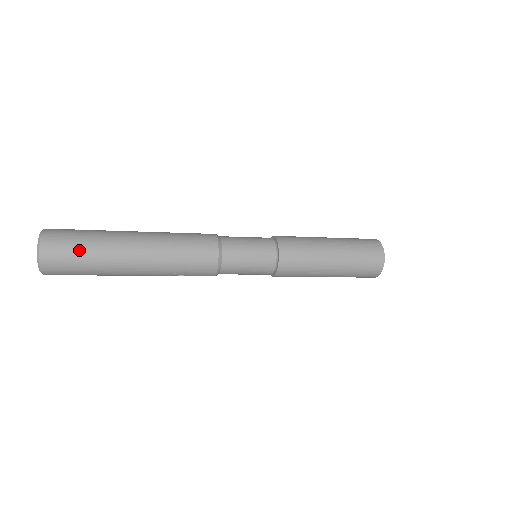
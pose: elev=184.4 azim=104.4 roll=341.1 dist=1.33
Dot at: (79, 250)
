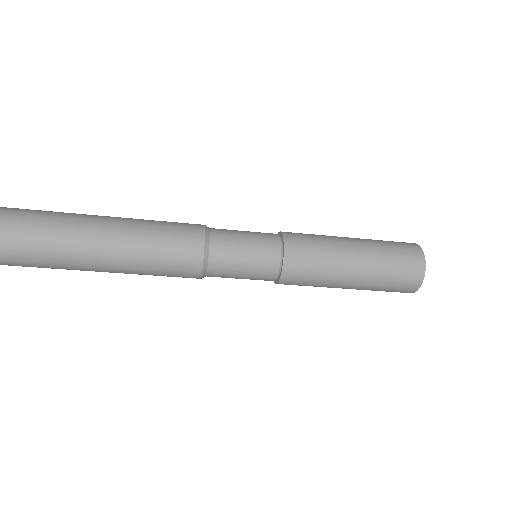
Dot at: (34, 210)
